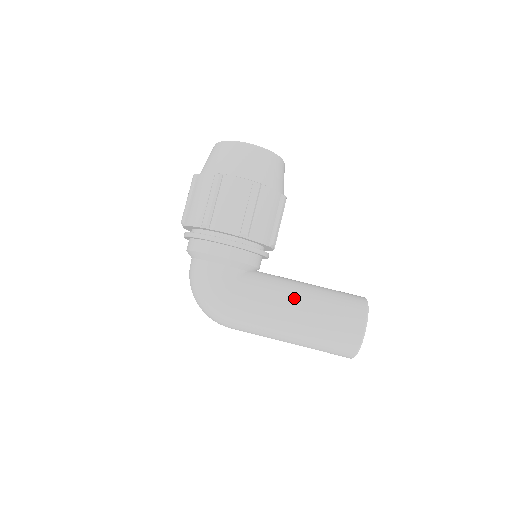
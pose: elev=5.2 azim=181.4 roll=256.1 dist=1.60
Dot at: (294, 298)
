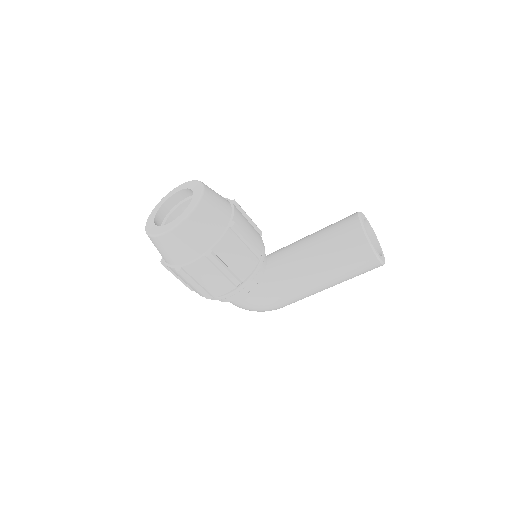
Dot at: (309, 276)
